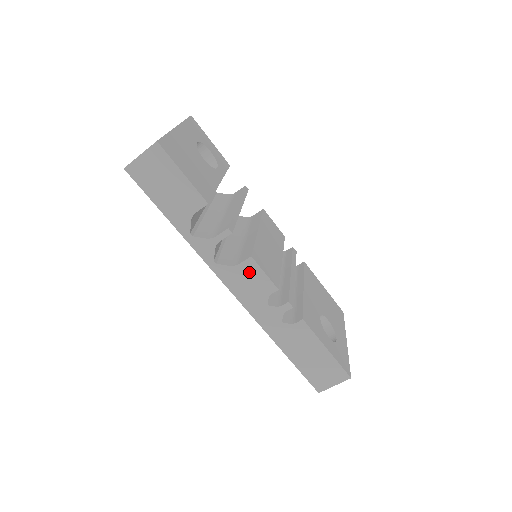
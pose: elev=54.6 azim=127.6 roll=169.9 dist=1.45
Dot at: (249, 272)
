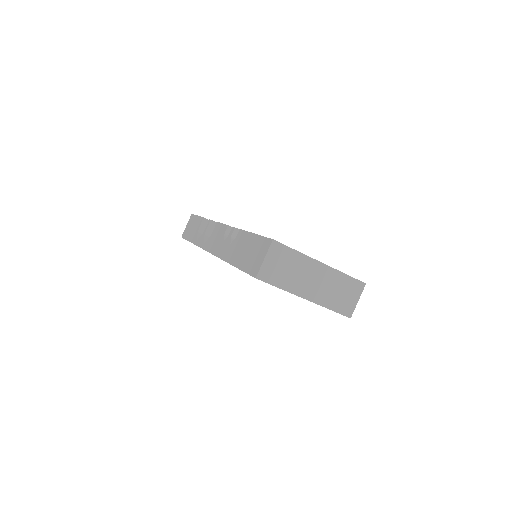
Dot at: (216, 231)
